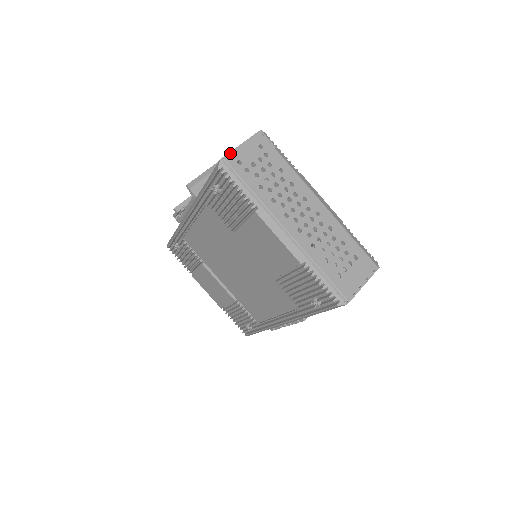
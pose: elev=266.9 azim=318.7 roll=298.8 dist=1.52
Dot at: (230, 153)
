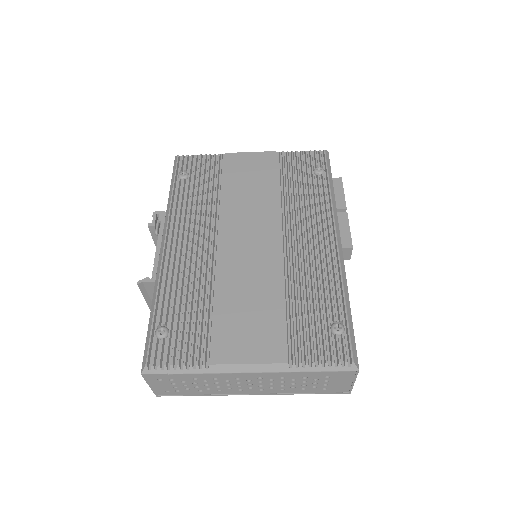
Dot at: (154, 392)
